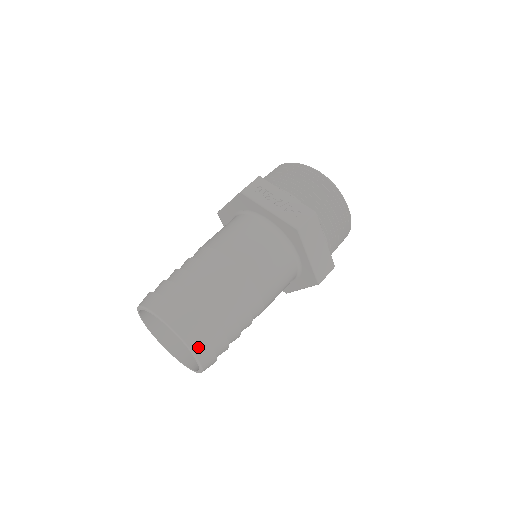
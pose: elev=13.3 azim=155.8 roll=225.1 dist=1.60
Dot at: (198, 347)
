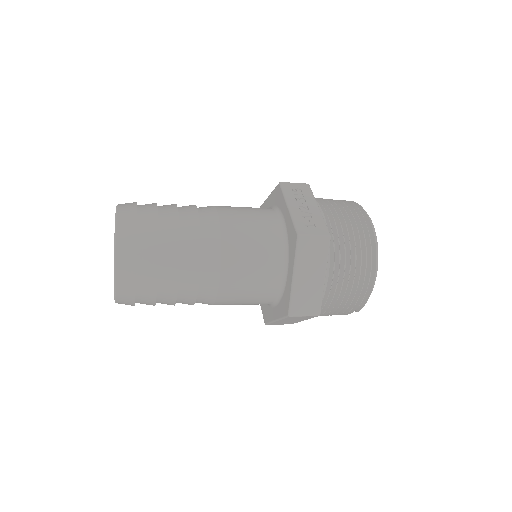
Dot at: (123, 261)
